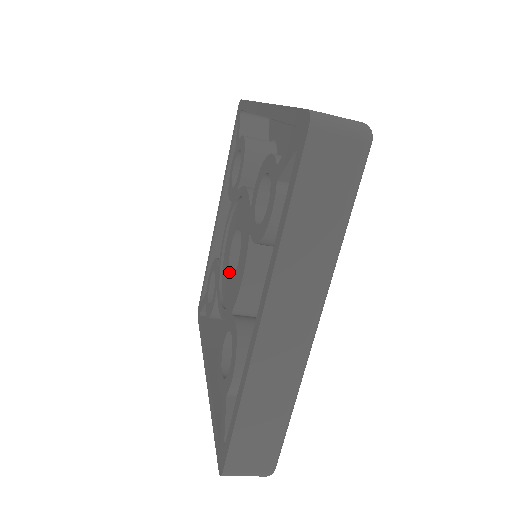
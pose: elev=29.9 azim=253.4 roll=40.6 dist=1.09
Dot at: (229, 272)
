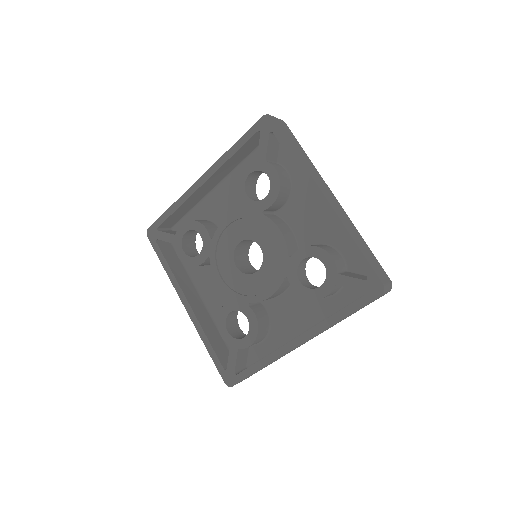
Dot at: (235, 262)
